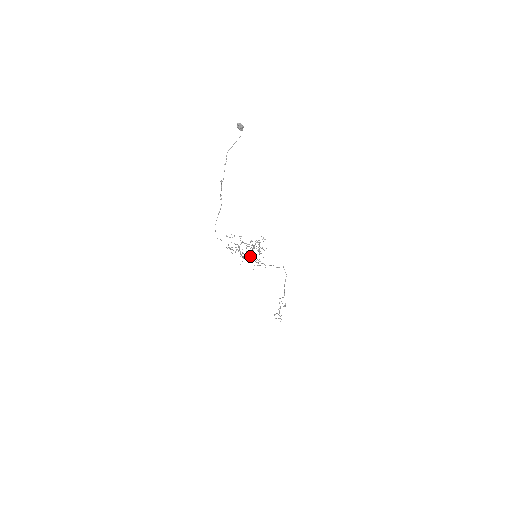
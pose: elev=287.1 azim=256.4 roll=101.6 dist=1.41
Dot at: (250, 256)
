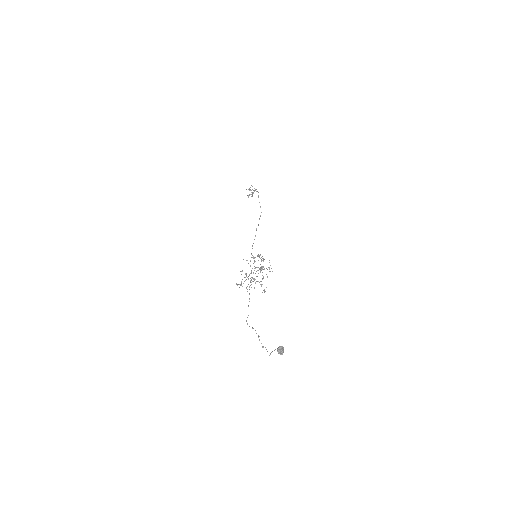
Dot at: (262, 279)
